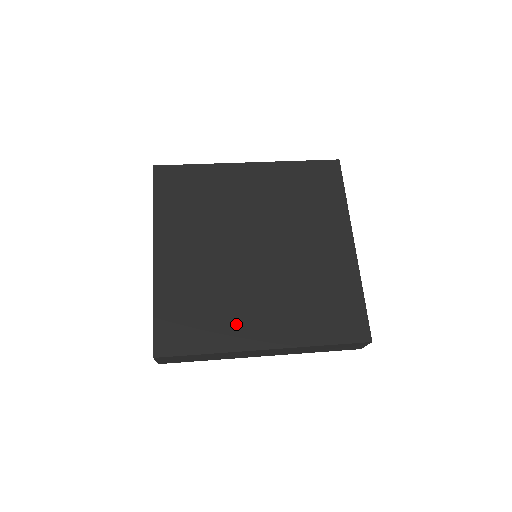
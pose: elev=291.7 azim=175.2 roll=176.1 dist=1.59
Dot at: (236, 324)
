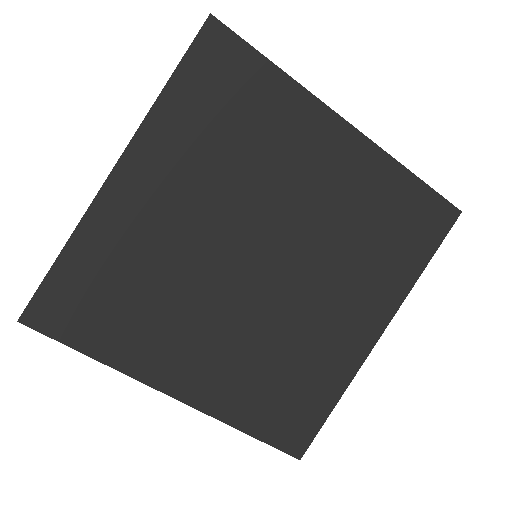
Dot at: (332, 351)
